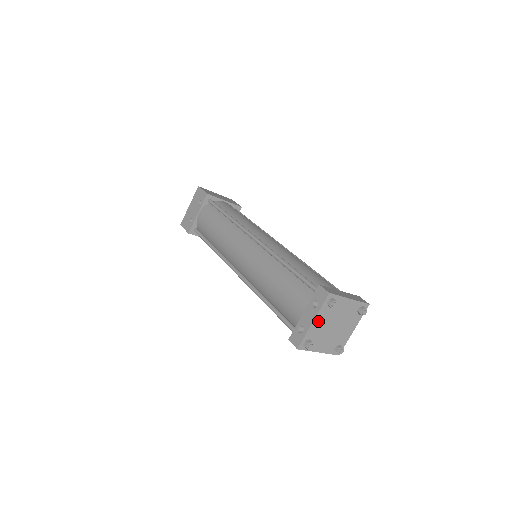
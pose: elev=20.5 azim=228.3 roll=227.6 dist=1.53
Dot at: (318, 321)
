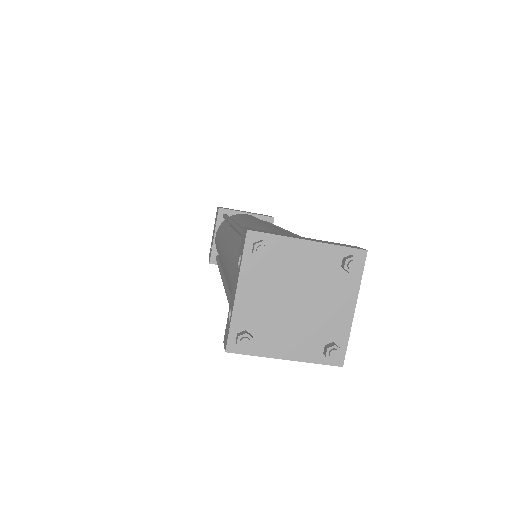
Dot at: (249, 291)
